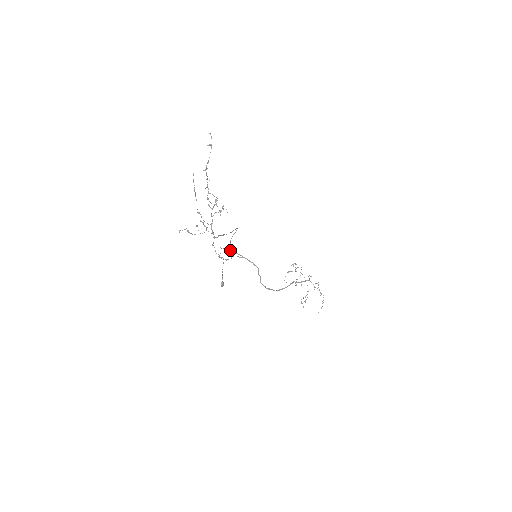
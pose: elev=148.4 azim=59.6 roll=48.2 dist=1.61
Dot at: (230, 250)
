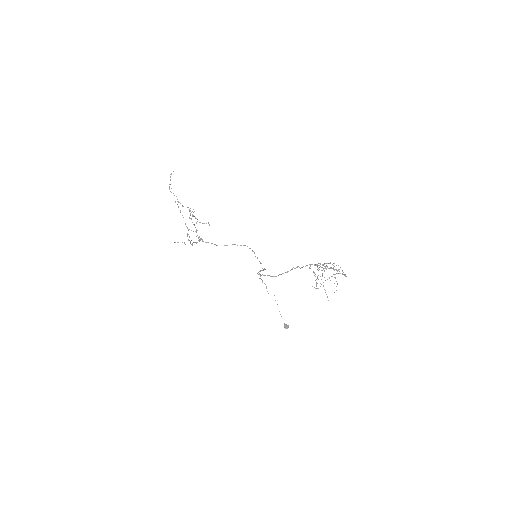
Dot at: occluded
